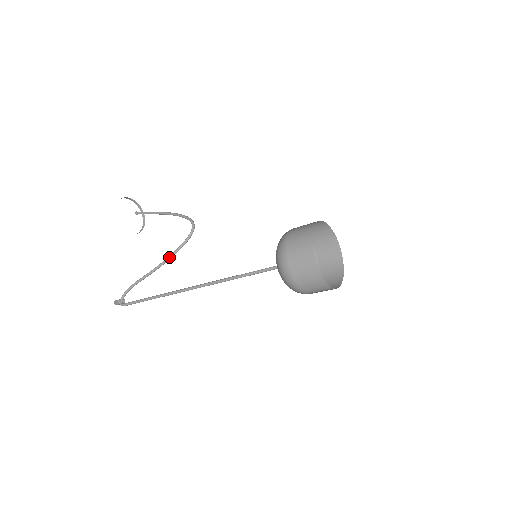
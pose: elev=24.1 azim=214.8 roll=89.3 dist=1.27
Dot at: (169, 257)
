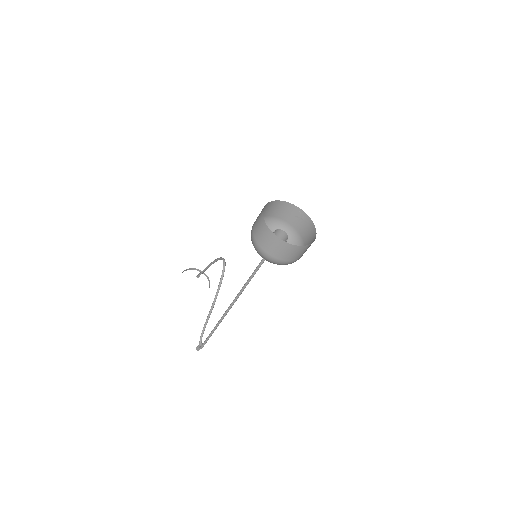
Dot at: (216, 294)
